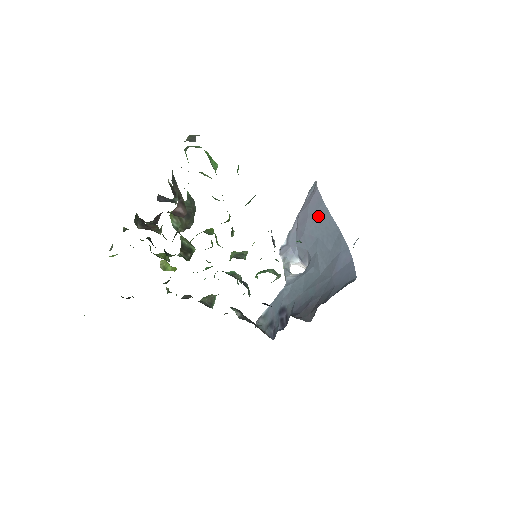
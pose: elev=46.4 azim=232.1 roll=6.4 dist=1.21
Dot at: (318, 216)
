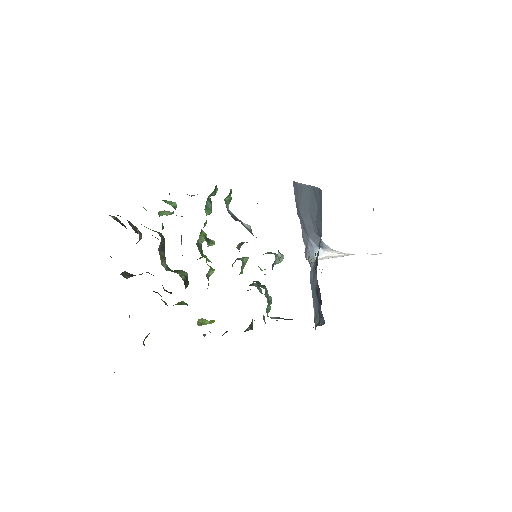
Dot at: (300, 196)
